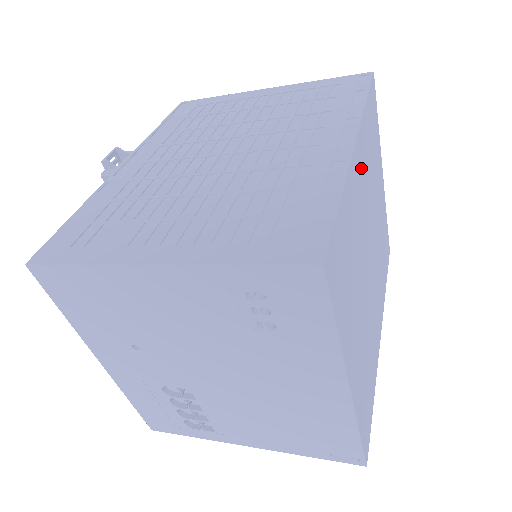
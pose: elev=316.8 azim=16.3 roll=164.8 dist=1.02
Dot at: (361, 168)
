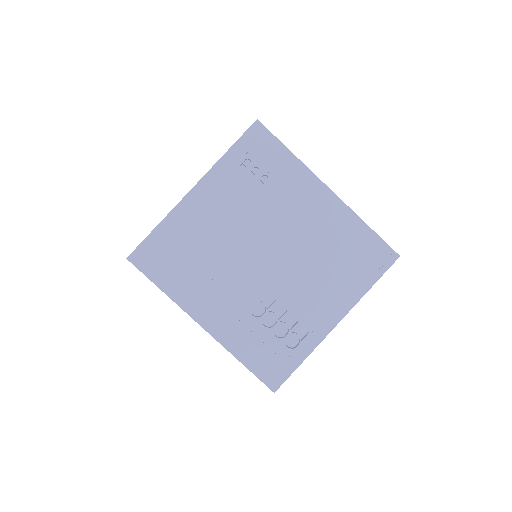
Dot at: occluded
